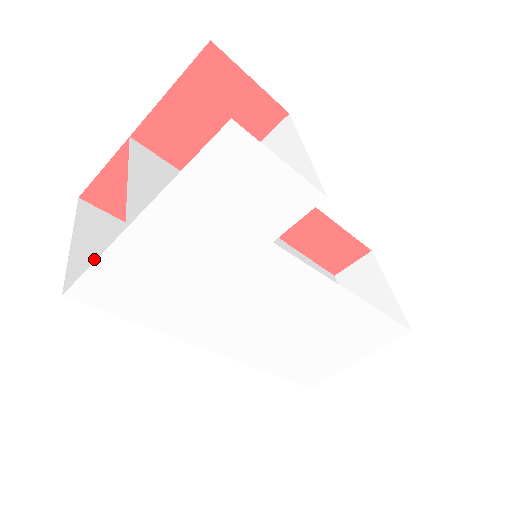
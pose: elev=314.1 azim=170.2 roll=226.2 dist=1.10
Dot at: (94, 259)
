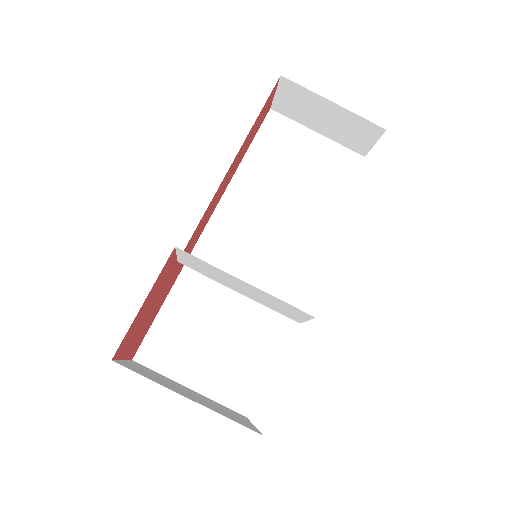
Dot at: occluded
